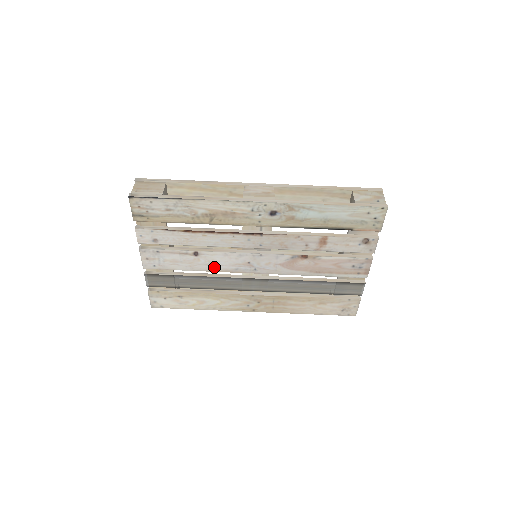
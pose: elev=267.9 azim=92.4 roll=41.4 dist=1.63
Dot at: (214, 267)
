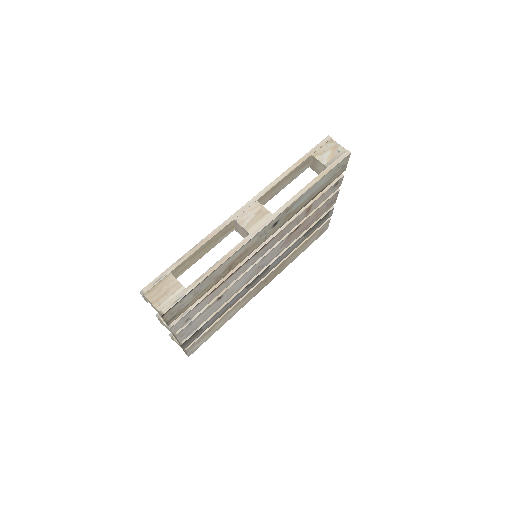
Dot at: (234, 292)
